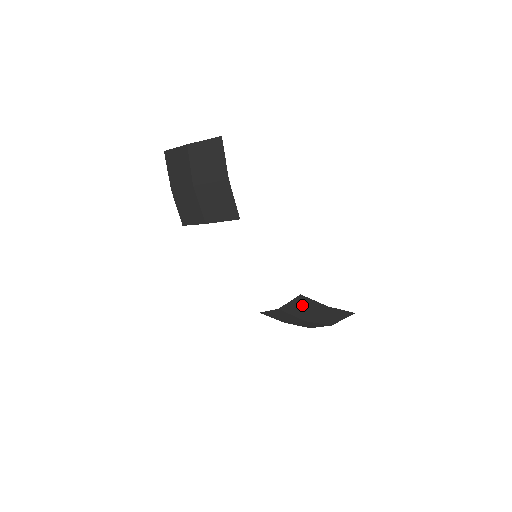
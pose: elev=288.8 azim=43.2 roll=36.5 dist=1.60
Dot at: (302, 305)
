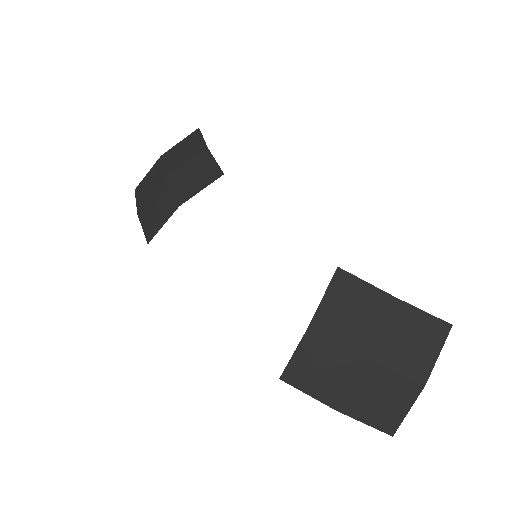
Dot at: (348, 303)
